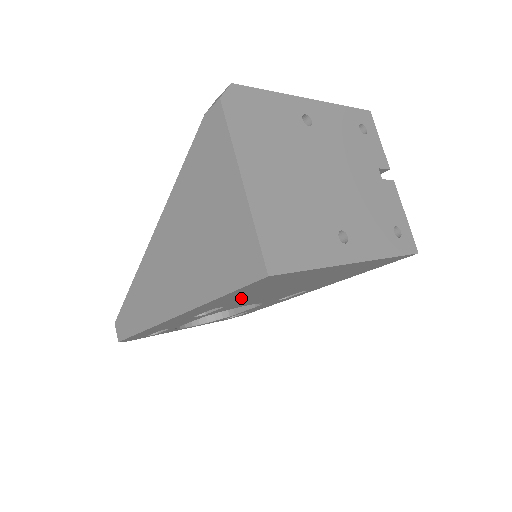
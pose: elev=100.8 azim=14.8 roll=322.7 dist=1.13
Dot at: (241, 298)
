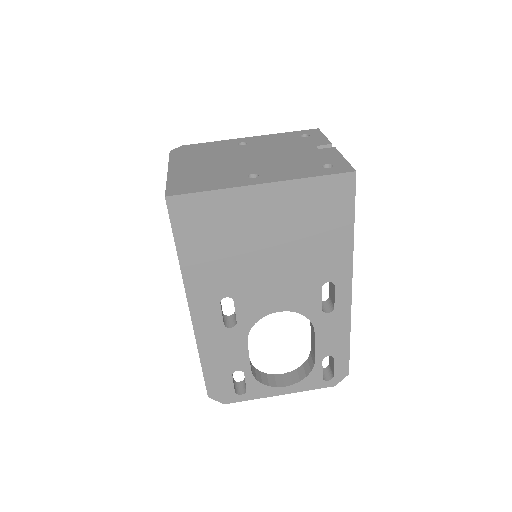
Dot at: (221, 270)
